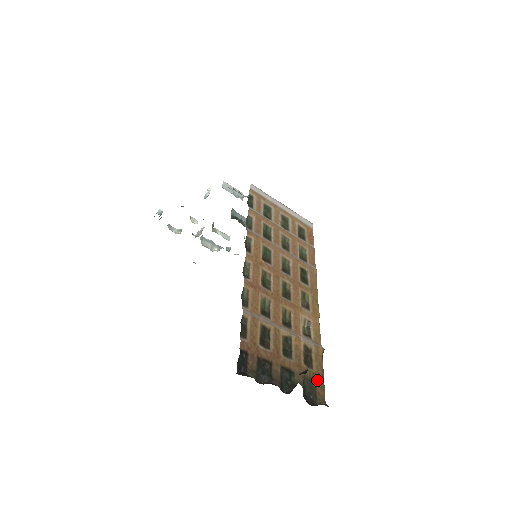
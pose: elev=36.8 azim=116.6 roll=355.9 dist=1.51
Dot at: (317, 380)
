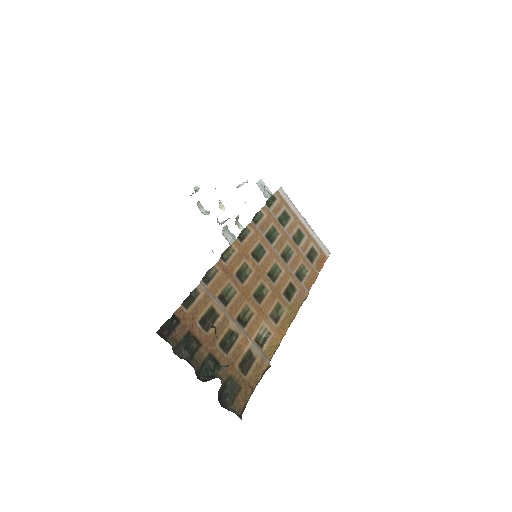
Dot at: (244, 388)
